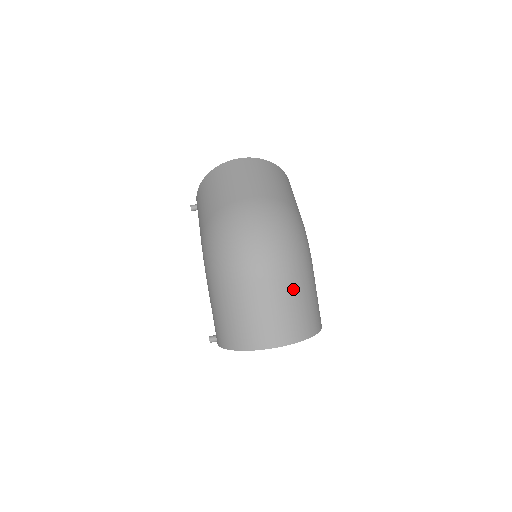
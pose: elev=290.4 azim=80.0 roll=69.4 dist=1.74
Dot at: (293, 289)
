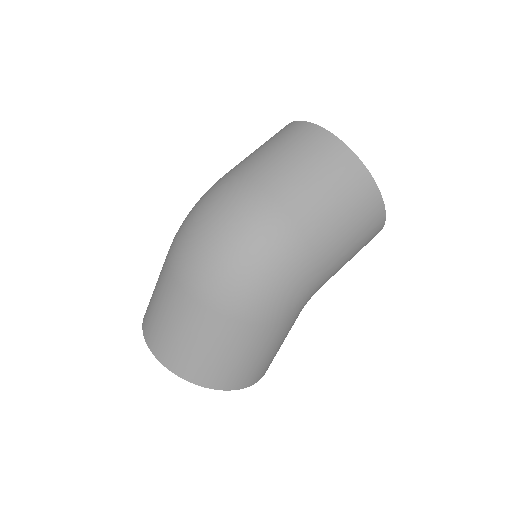
Dot at: (204, 325)
